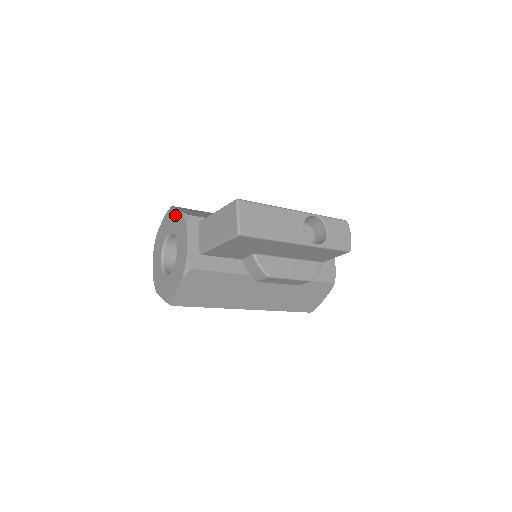
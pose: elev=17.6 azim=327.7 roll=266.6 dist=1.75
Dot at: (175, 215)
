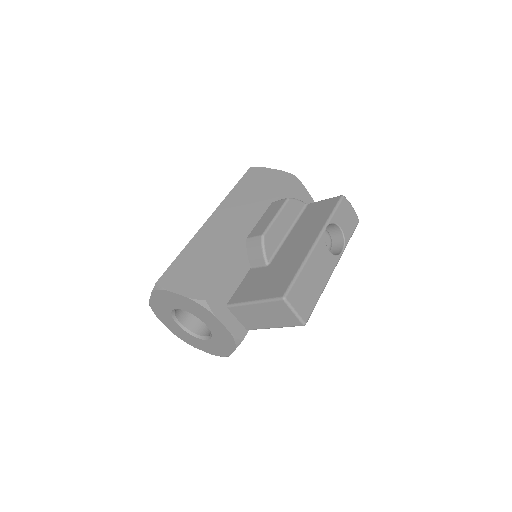
Dot at: (177, 298)
